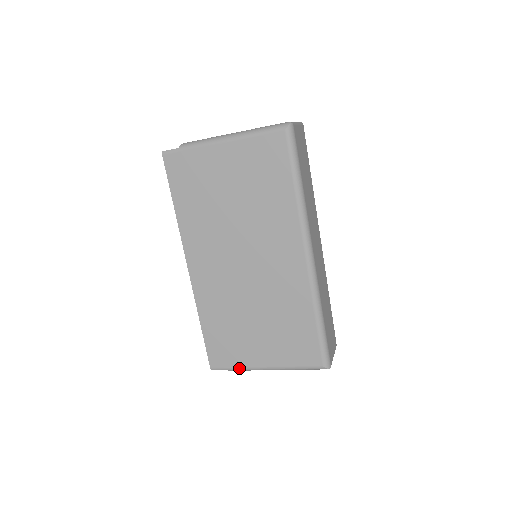
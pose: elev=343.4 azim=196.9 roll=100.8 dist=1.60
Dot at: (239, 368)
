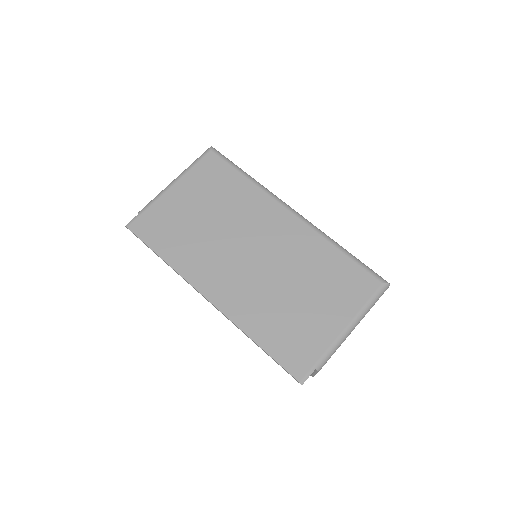
Dot at: (324, 355)
